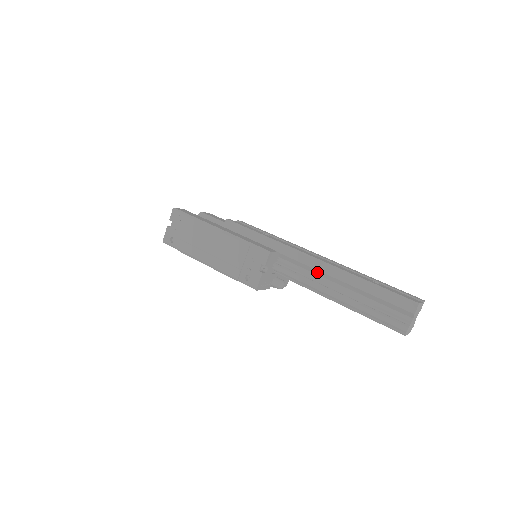
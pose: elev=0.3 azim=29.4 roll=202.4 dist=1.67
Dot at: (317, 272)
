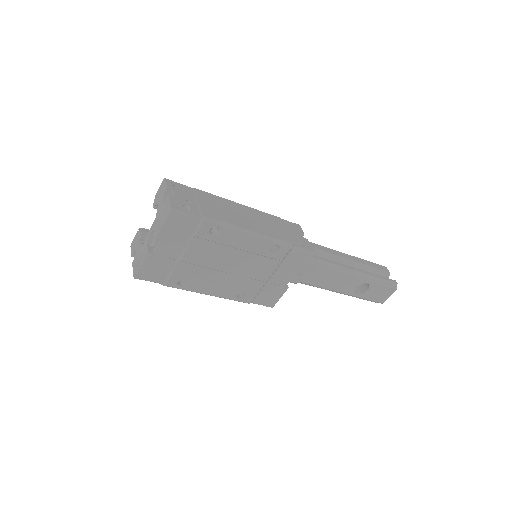
Dot at: (323, 254)
